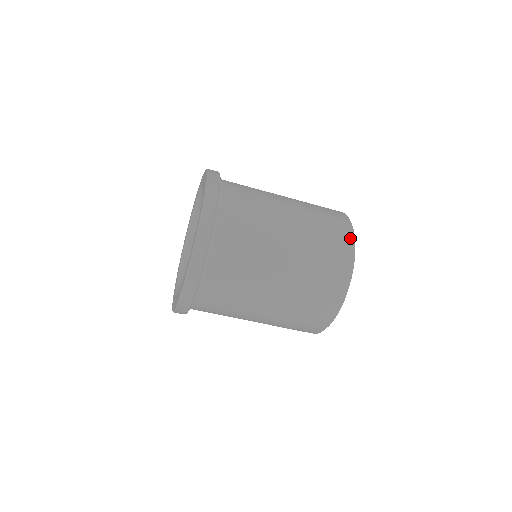
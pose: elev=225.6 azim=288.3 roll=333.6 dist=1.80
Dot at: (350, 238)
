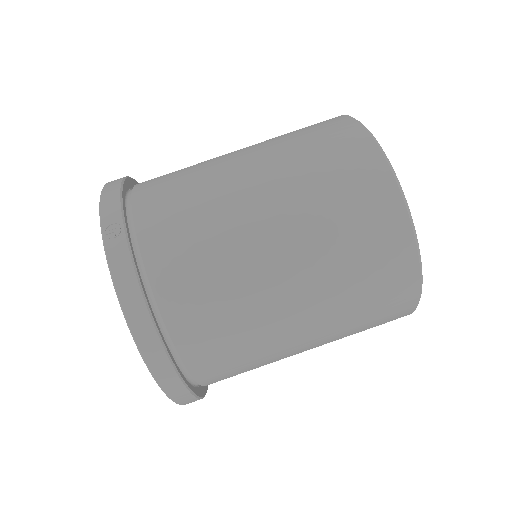
Dot at: occluded
